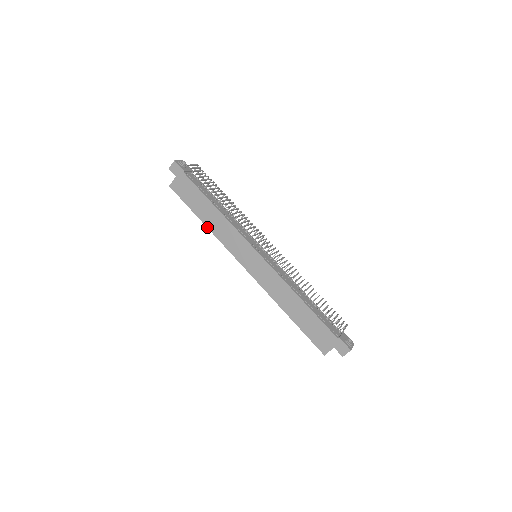
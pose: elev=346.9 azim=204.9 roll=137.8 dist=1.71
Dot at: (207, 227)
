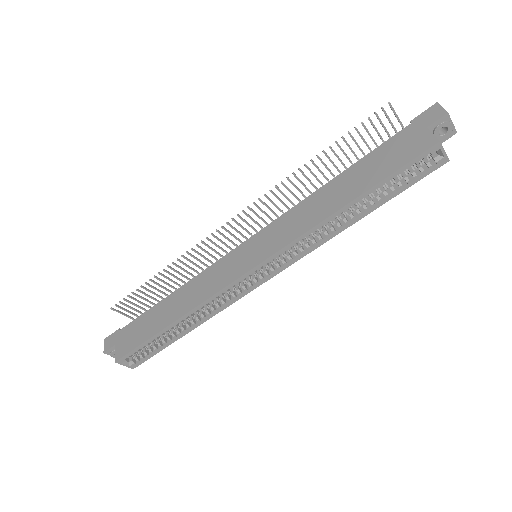
Dot at: (181, 316)
